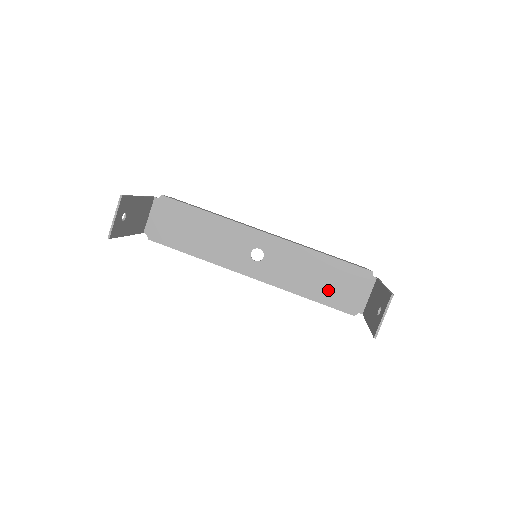
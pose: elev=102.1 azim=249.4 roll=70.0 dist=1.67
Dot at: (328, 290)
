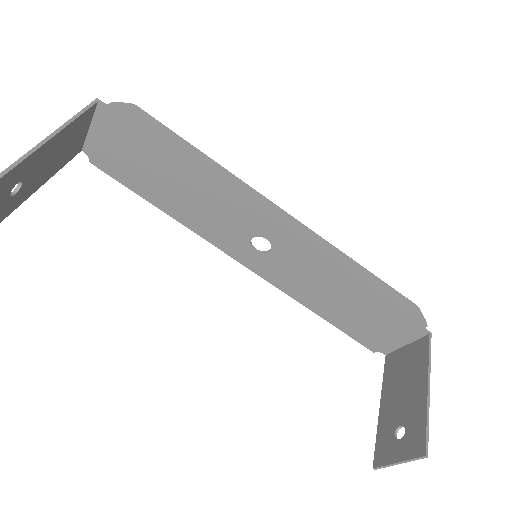
Dot at: (351, 318)
